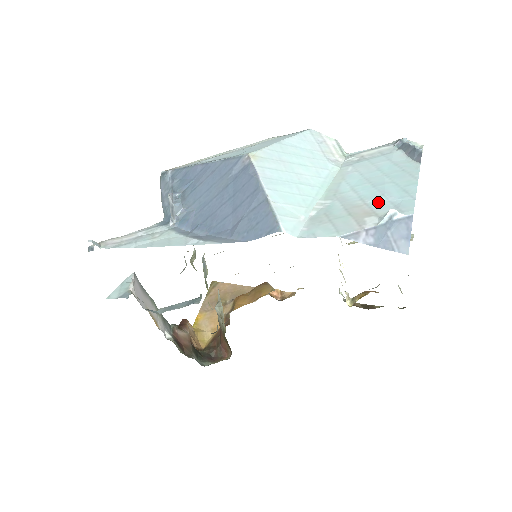
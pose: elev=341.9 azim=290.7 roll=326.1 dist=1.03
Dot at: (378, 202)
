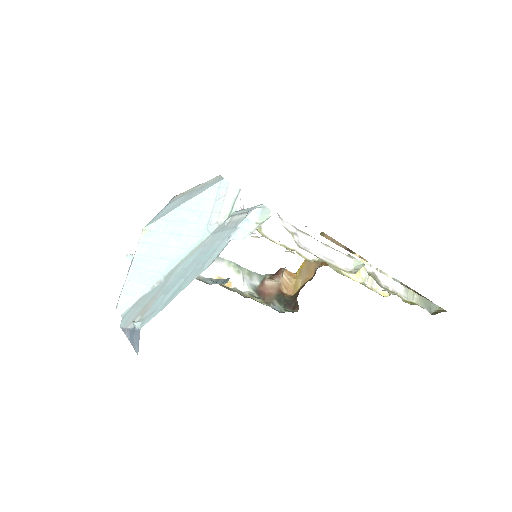
Dot at: (158, 301)
